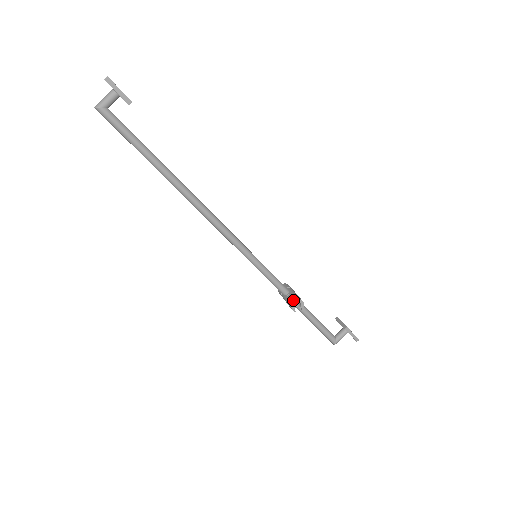
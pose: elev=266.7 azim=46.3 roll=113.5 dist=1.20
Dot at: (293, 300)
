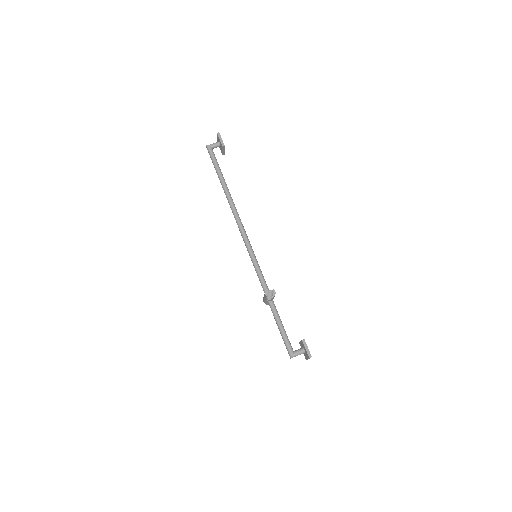
Dot at: (269, 293)
